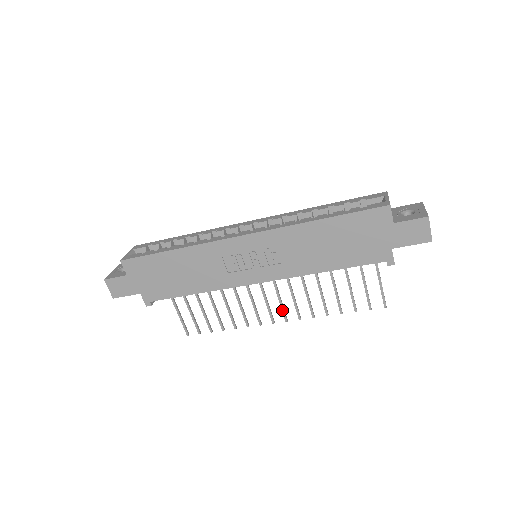
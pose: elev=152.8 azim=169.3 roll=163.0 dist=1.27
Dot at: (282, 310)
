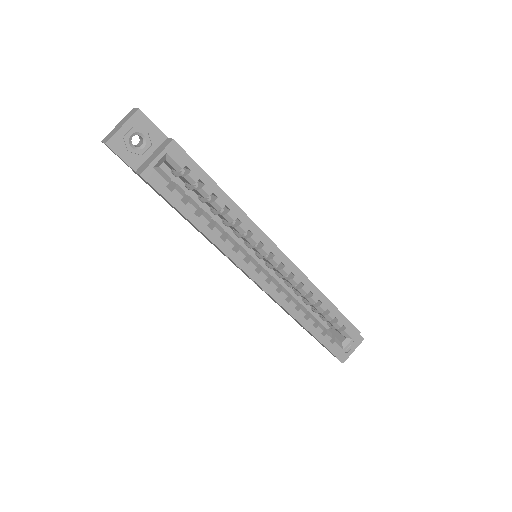
Dot at: occluded
